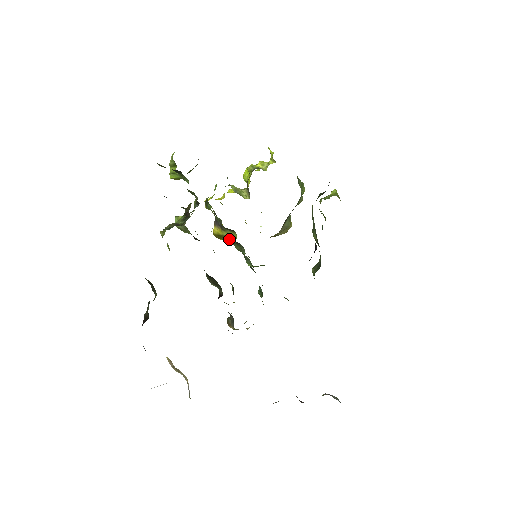
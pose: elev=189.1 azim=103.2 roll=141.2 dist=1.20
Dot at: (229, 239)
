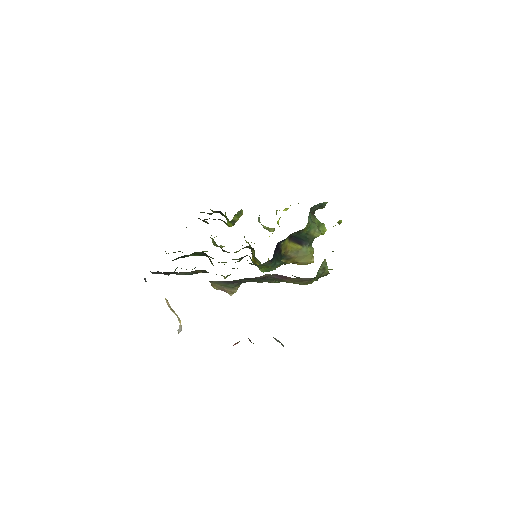
Dot at: occluded
